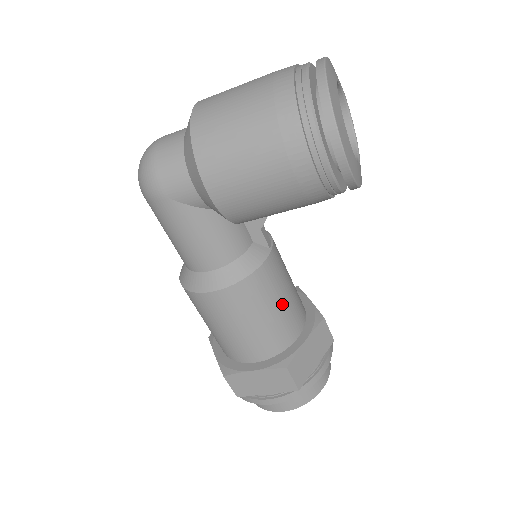
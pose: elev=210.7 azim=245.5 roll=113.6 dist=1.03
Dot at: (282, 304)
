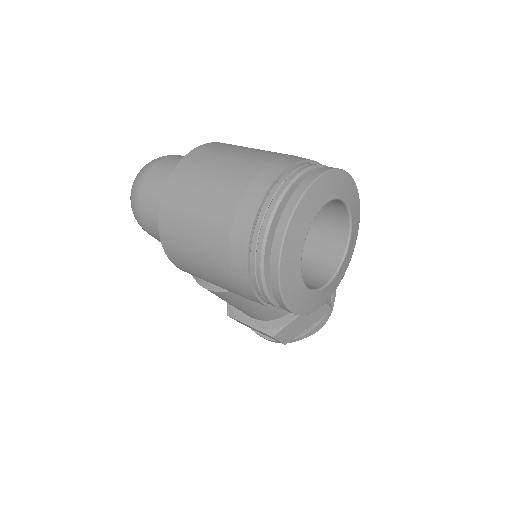
Dot at: occluded
